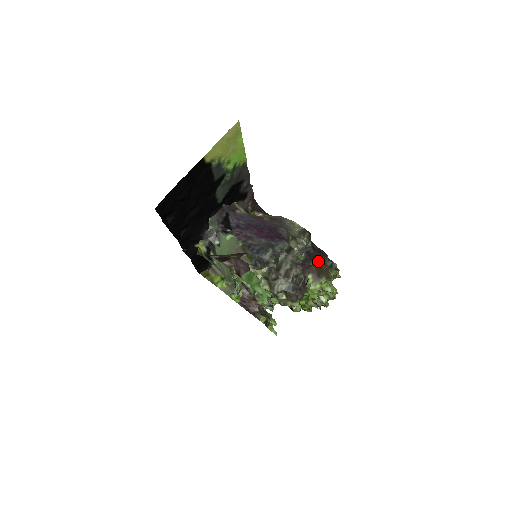
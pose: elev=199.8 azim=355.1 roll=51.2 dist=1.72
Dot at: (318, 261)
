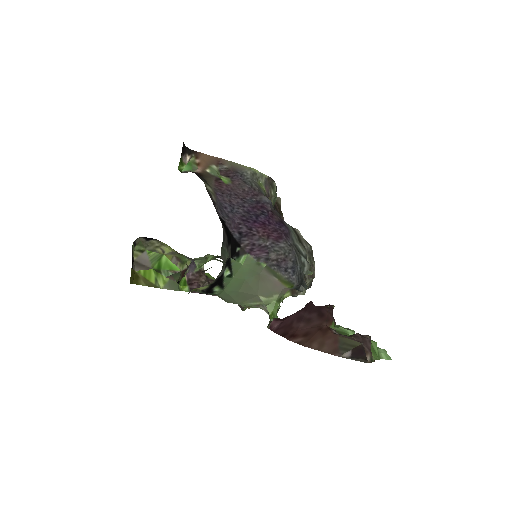
Dot at: (278, 208)
